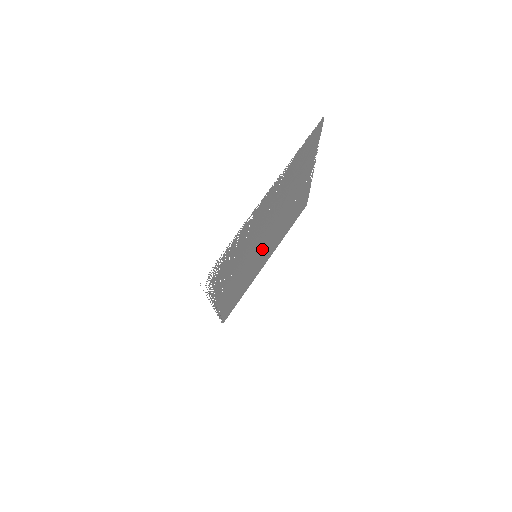
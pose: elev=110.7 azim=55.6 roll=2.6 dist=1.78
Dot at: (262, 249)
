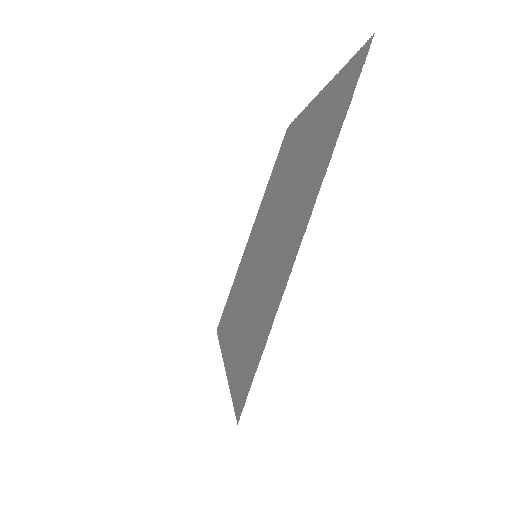
Dot at: (259, 239)
